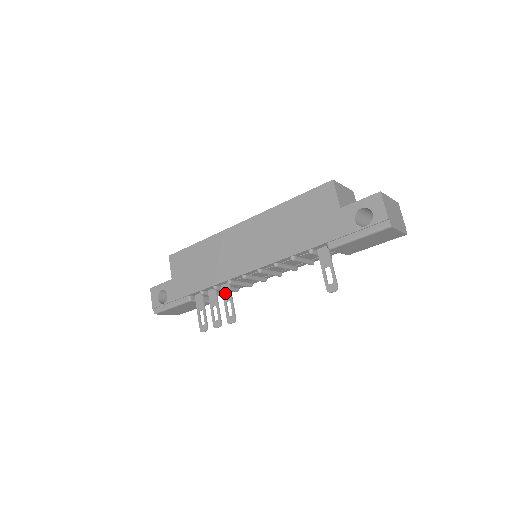
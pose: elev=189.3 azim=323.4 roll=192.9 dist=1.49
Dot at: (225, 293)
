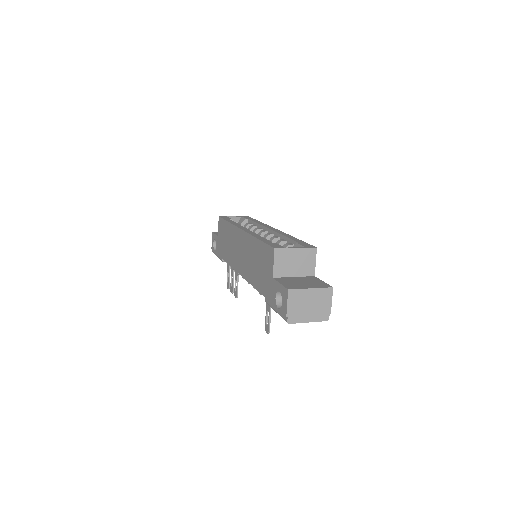
Dot at: (236, 273)
